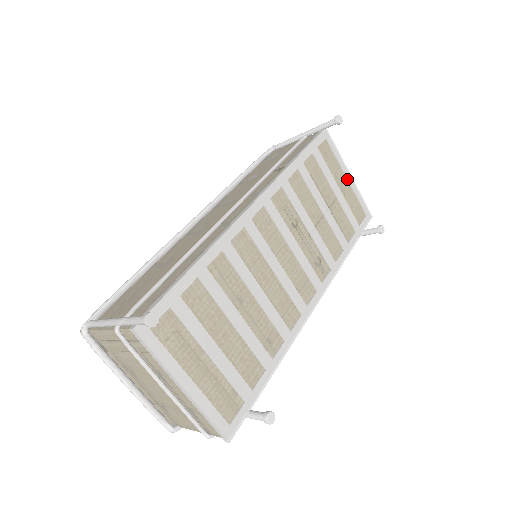
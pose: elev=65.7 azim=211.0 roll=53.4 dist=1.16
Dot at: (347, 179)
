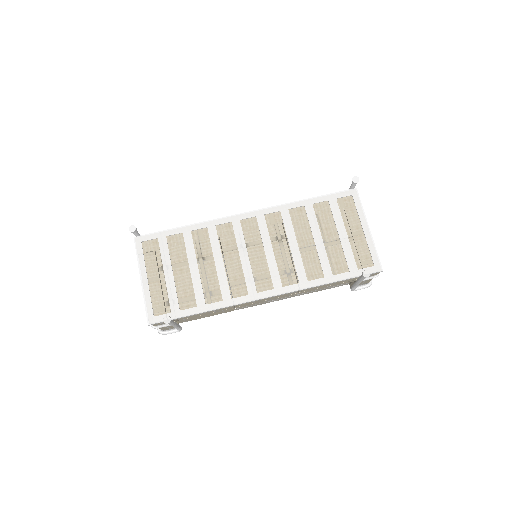
Dot at: (363, 231)
